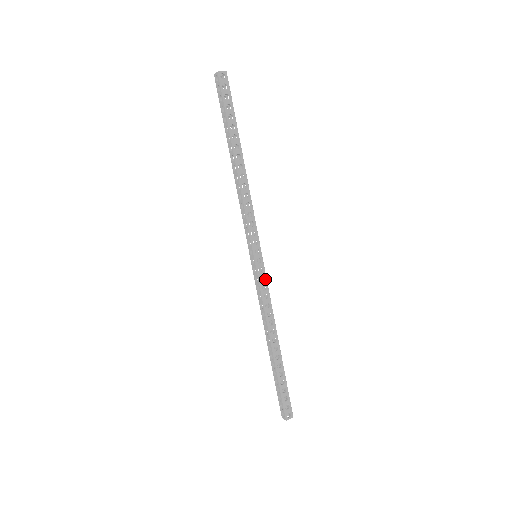
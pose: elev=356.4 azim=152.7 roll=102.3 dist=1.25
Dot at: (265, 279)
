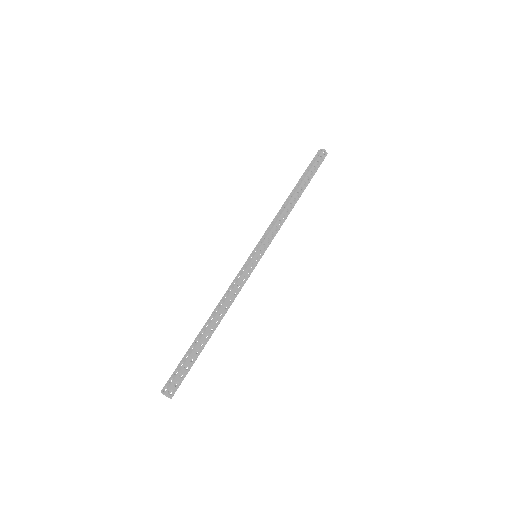
Dot at: (249, 274)
